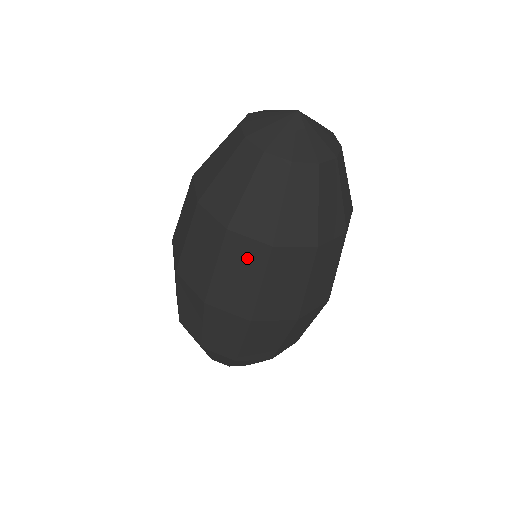
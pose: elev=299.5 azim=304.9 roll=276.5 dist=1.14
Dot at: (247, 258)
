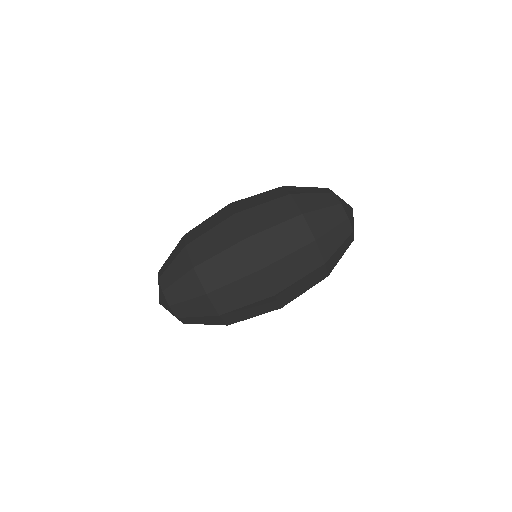
Dot at: (297, 235)
